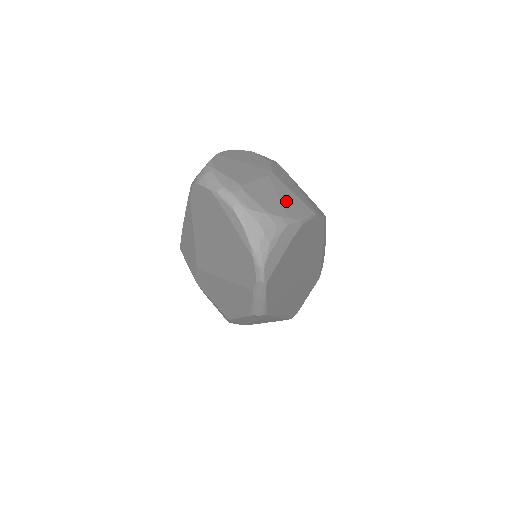
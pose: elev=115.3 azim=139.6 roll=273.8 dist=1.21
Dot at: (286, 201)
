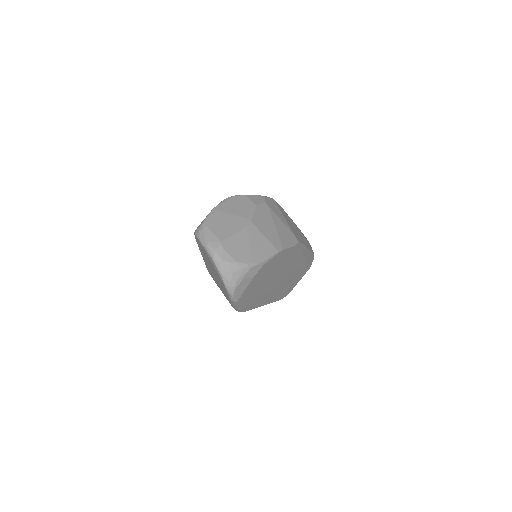
Dot at: (255, 247)
